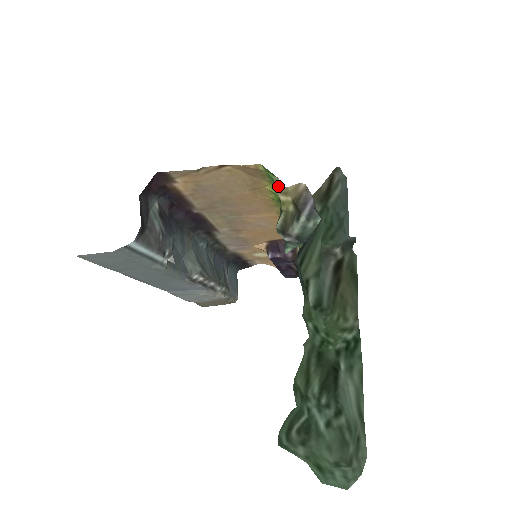
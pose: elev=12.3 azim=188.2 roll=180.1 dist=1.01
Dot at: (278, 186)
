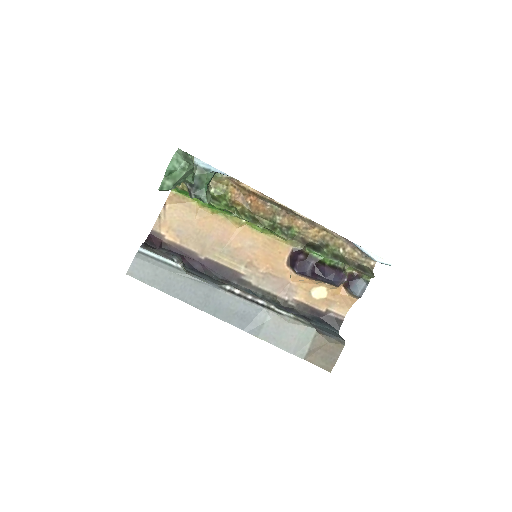
Dot at: (176, 186)
